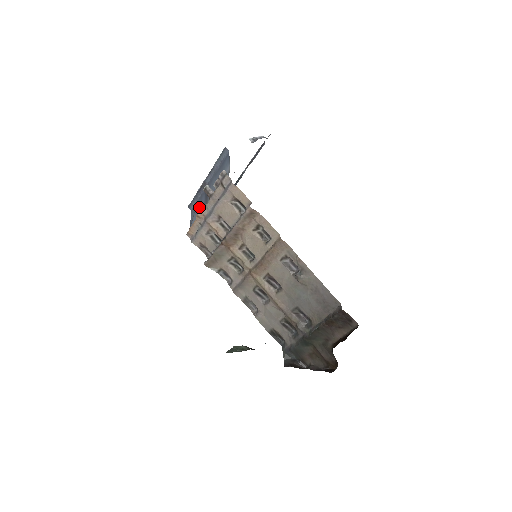
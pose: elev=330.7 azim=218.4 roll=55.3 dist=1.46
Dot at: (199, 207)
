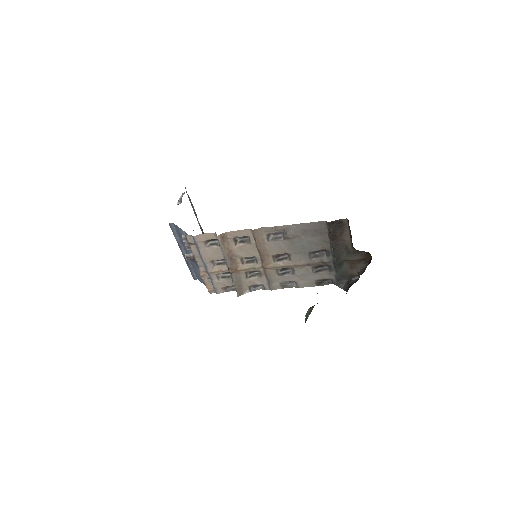
Dot at: (198, 271)
